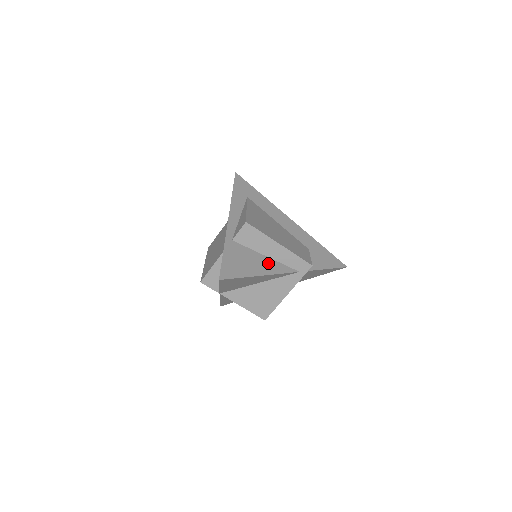
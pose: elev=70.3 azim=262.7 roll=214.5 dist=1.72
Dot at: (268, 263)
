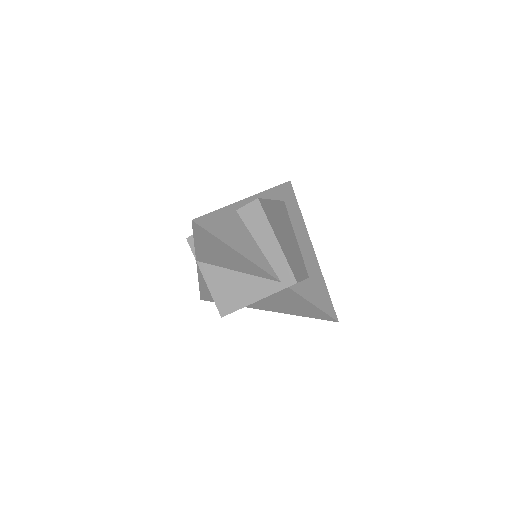
Dot at: (255, 251)
